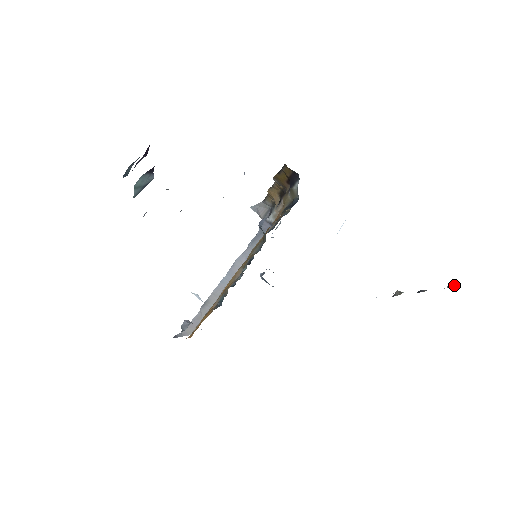
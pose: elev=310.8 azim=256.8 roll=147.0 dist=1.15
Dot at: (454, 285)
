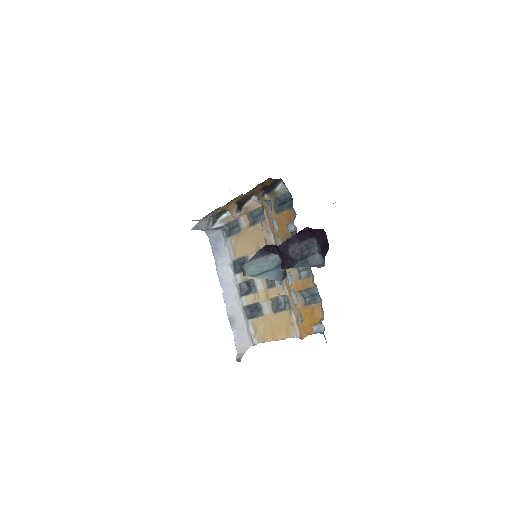
Dot at: occluded
